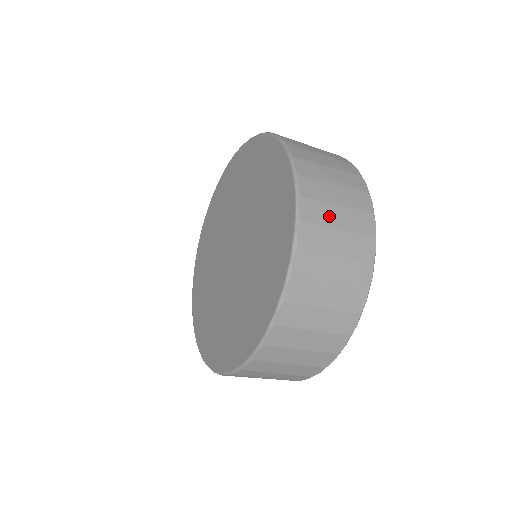
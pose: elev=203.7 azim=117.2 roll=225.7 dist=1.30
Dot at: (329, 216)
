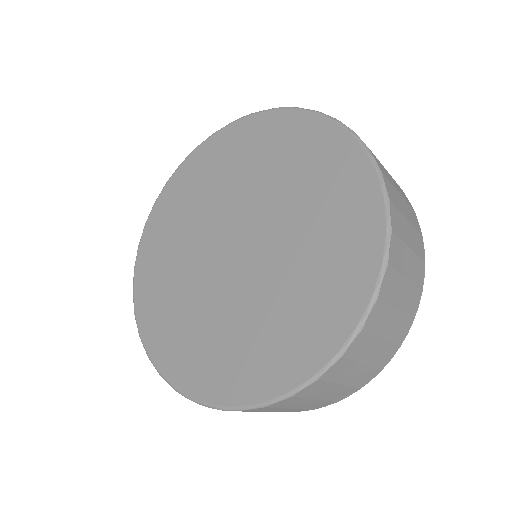
Dot at: occluded
